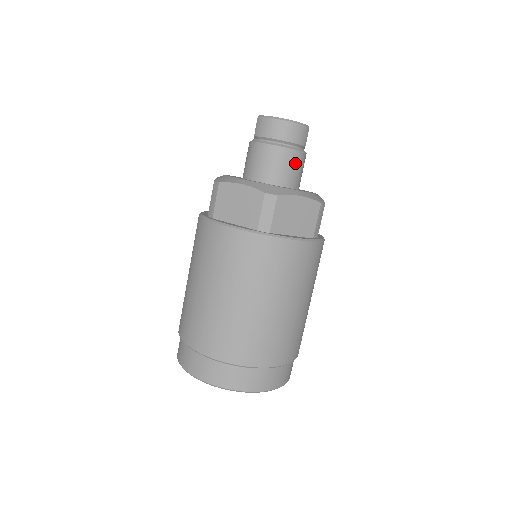
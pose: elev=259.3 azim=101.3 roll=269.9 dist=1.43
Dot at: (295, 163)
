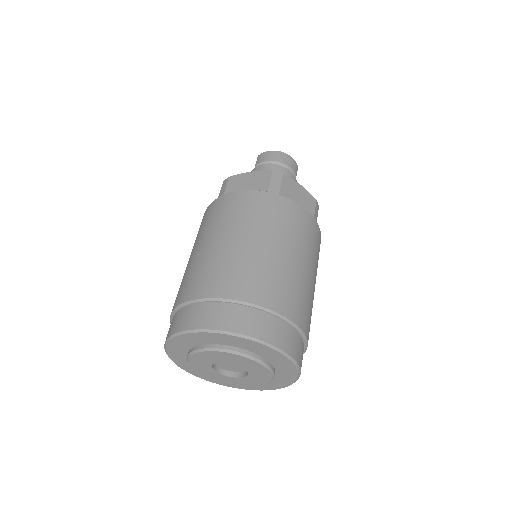
Dot at: occluded
